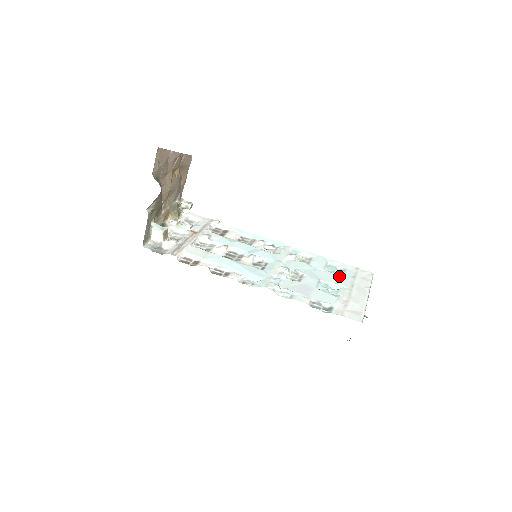
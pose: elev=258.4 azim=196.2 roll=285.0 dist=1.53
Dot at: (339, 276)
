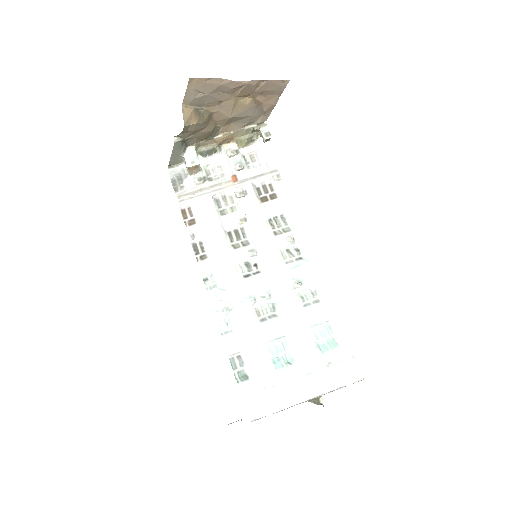
Dot at: (314, 349)
